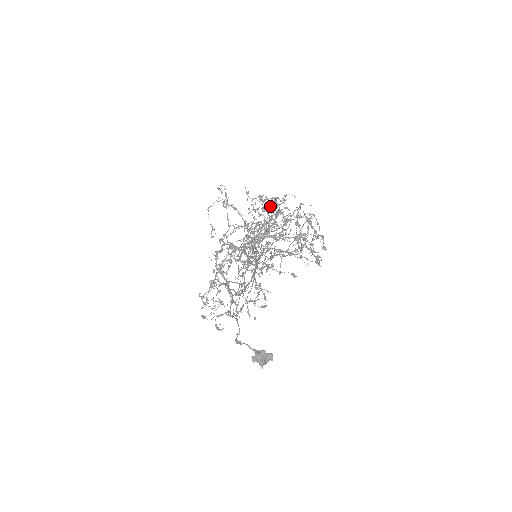
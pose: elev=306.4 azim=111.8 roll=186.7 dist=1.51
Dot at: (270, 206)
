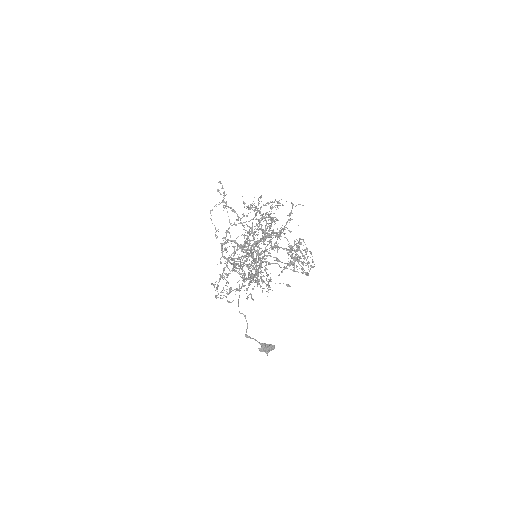
Dot at: (265, 214)
